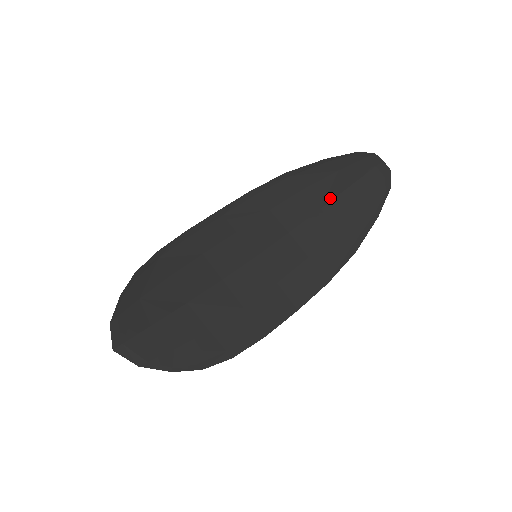
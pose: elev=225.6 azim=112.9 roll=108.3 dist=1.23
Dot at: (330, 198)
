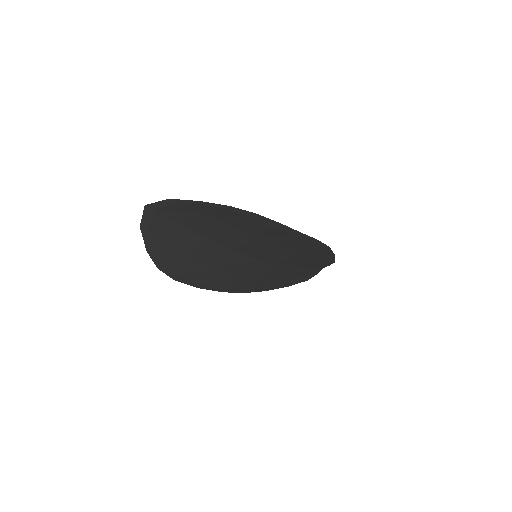
Dot at: occluded
